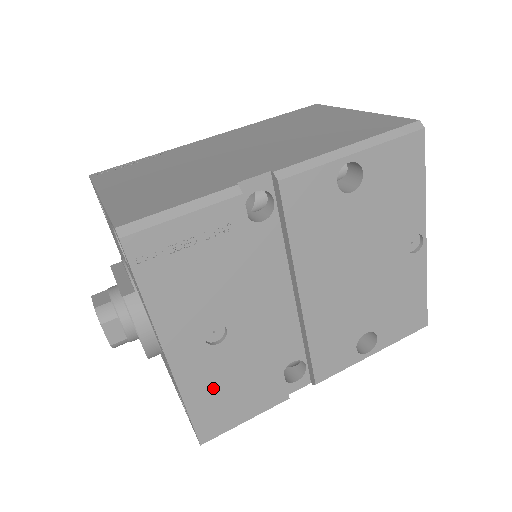
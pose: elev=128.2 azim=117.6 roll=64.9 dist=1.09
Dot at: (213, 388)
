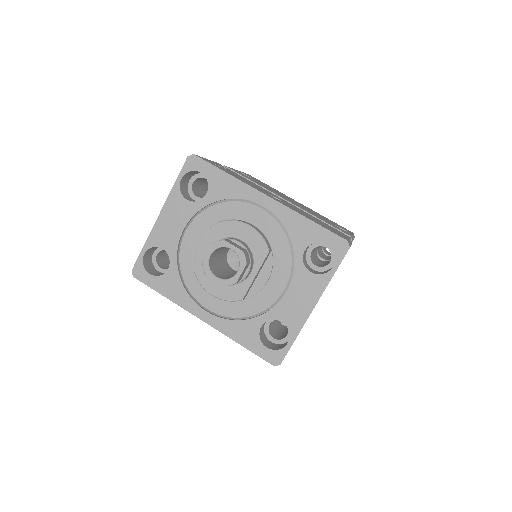
Dot at: (309, 217)
